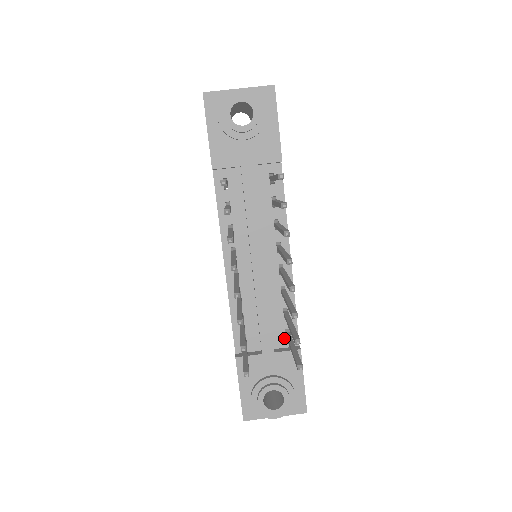
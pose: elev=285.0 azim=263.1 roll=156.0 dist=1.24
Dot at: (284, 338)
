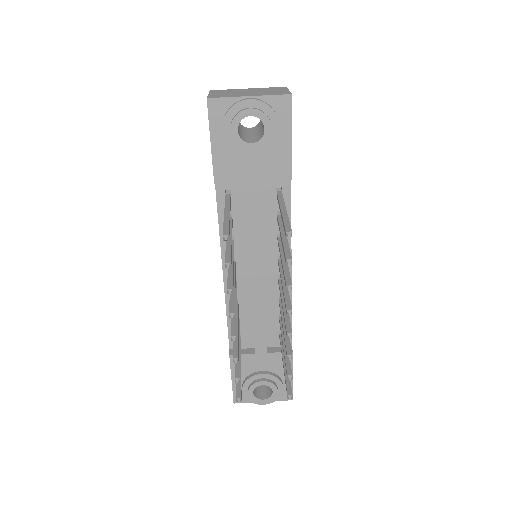
Dot at: (277, 339)
